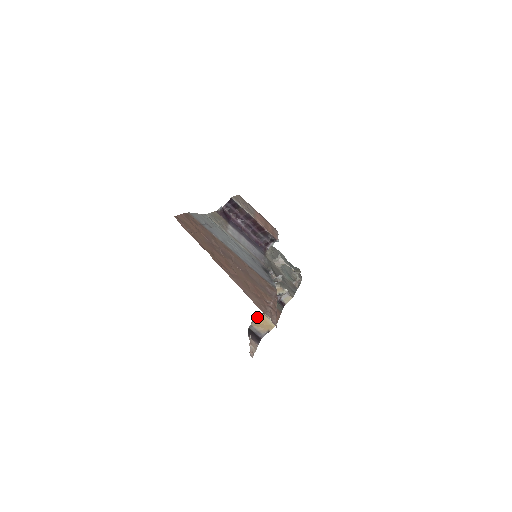
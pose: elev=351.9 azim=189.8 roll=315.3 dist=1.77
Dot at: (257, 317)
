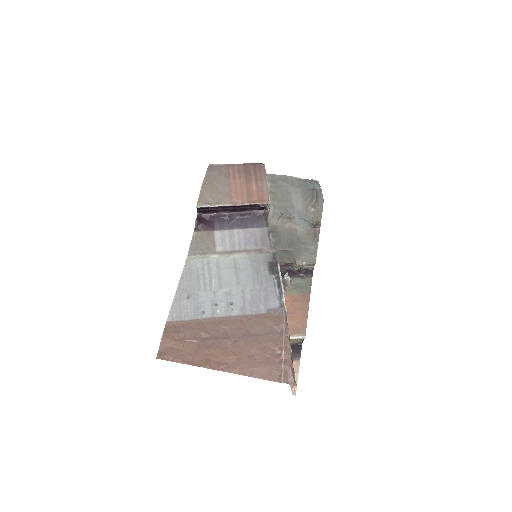
Dot at: occluded
